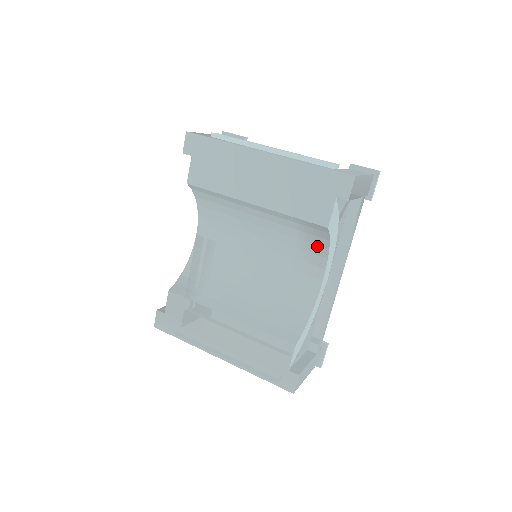
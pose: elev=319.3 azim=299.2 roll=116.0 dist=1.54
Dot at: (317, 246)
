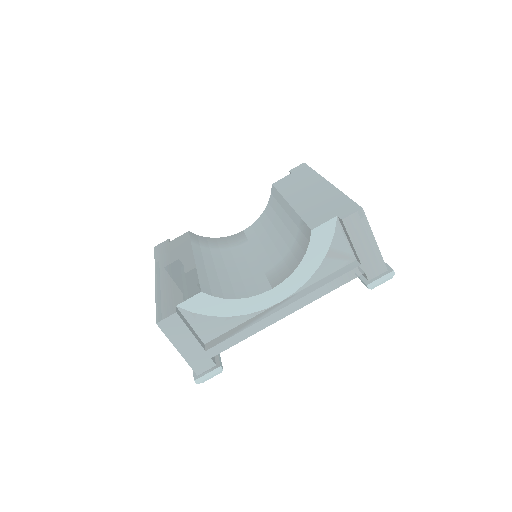
Dot at: (295, 259)
